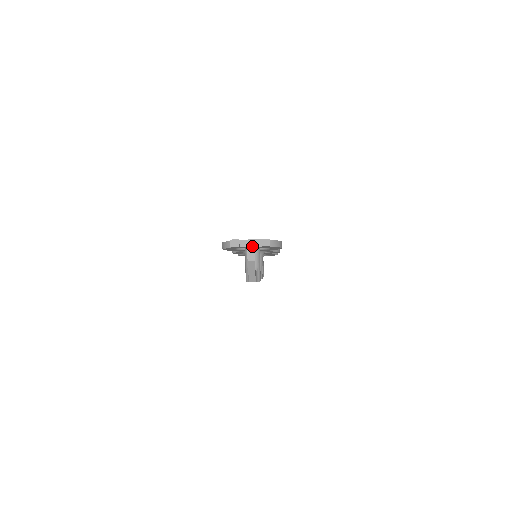
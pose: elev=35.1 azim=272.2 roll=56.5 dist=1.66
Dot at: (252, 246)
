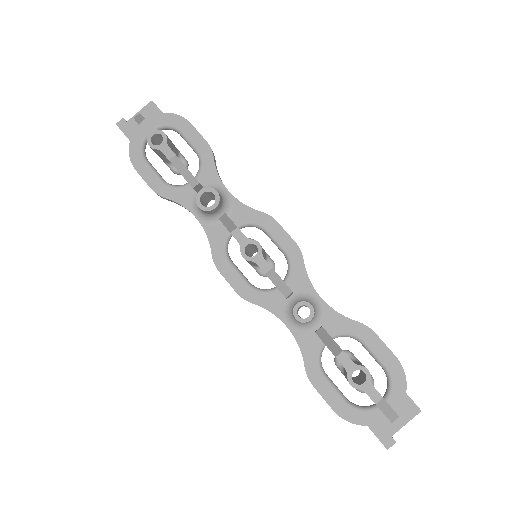
Dot at: (137, 113)
